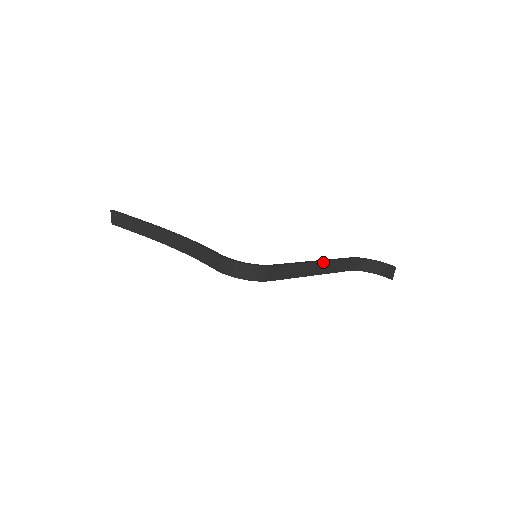
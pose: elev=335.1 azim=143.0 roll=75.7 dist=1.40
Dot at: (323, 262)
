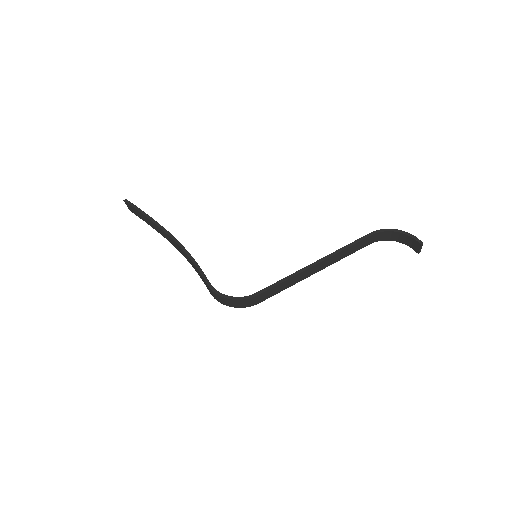
Dot at: (326, 260)
